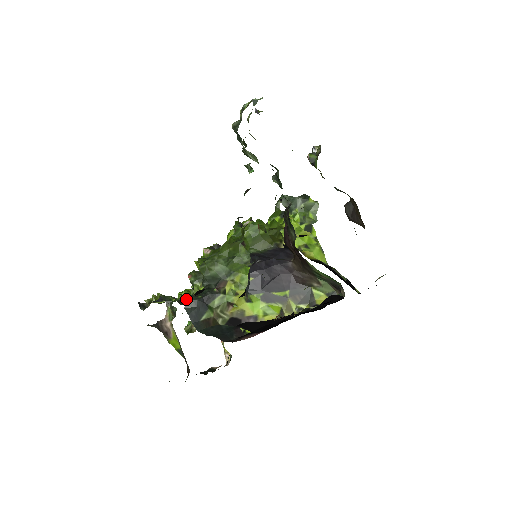
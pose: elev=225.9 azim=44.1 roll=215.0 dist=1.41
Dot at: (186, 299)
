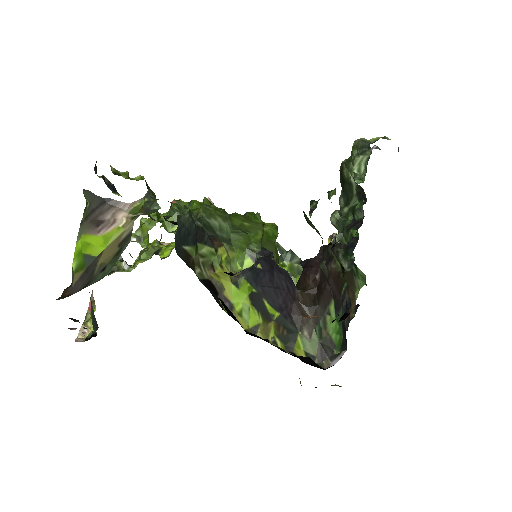
Dot at: (186, 210)
